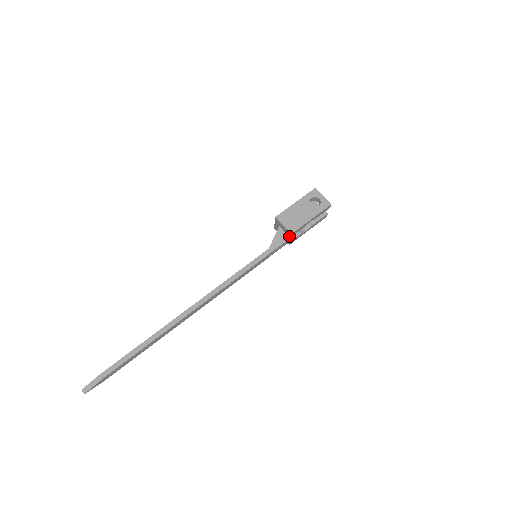
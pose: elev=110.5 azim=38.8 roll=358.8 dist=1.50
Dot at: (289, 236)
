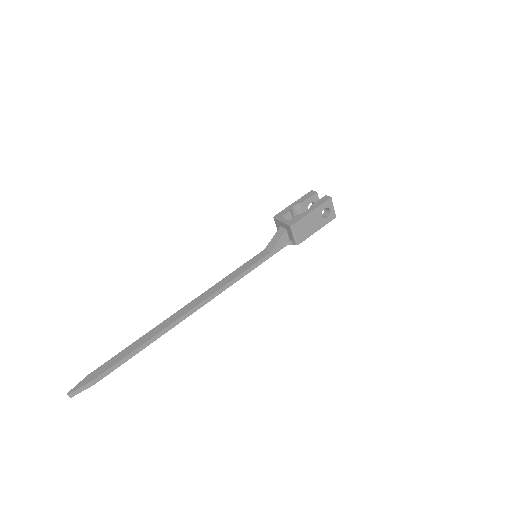
Dot at: (292, 243)
